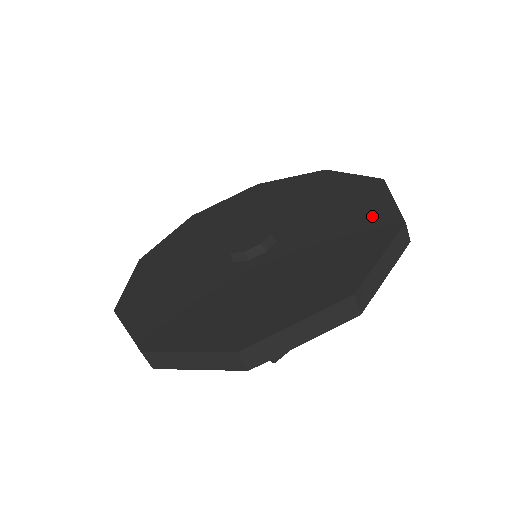
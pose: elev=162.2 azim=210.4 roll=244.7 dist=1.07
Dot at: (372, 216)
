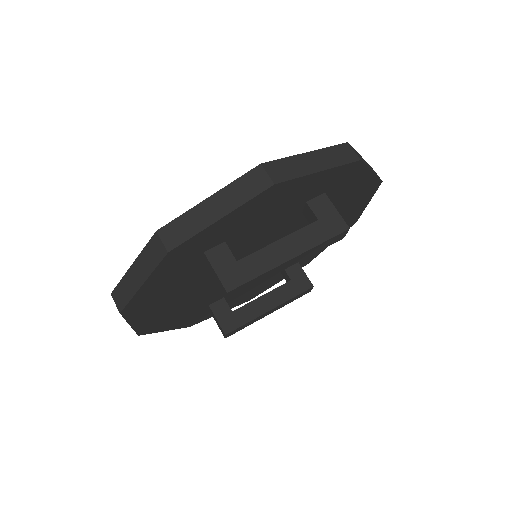
Dot at: occluded
